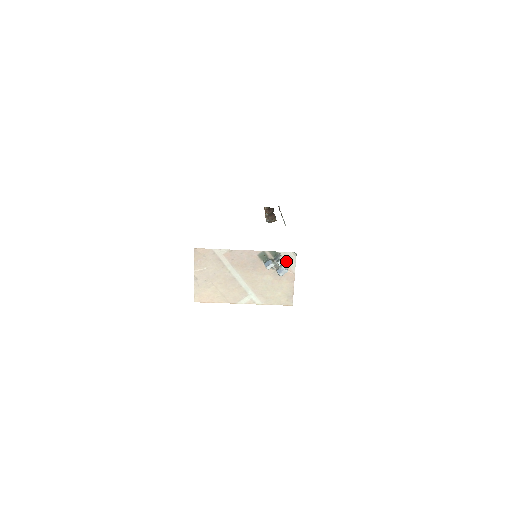
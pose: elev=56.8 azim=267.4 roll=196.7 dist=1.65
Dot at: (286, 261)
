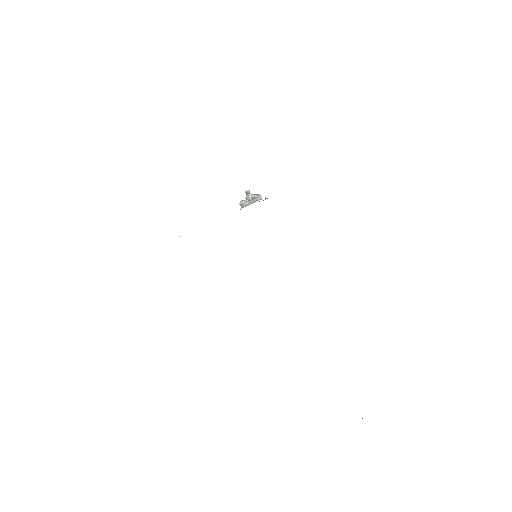
Dot at: occluded
